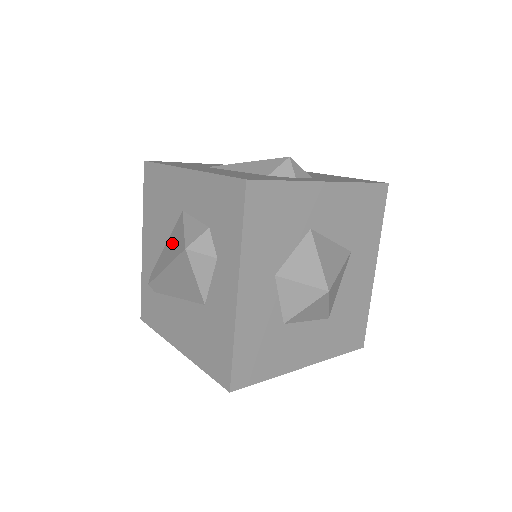
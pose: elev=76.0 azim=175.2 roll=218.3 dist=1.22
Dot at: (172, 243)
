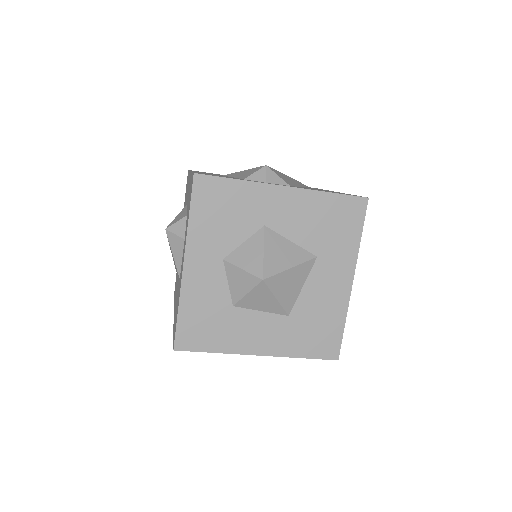
Dot at: occluded
